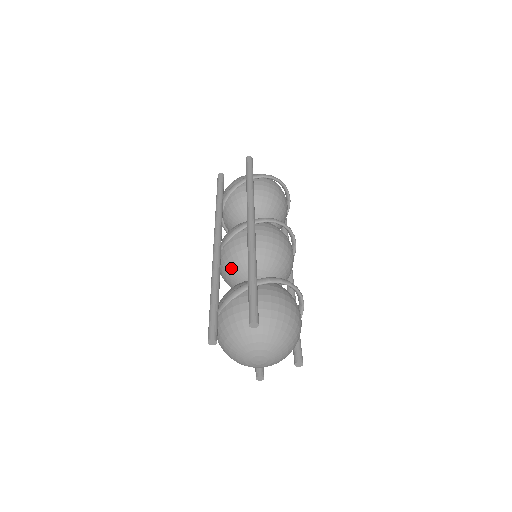
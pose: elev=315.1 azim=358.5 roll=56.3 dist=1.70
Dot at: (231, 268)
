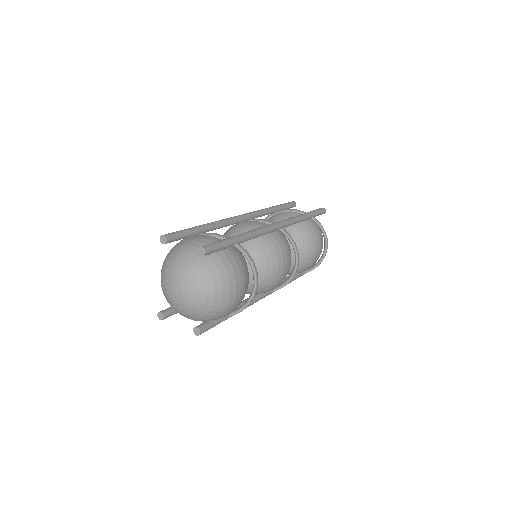
Dot at: (232, 236)
